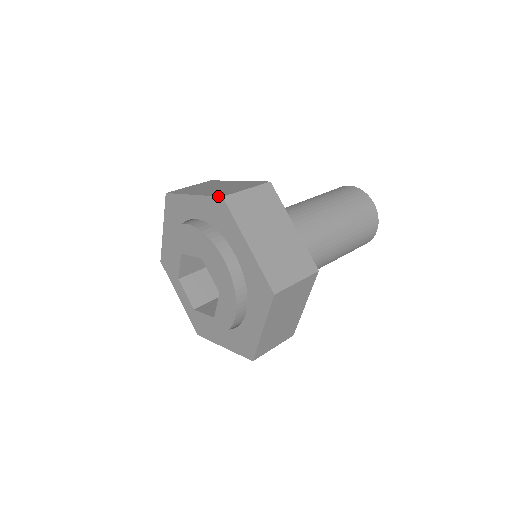
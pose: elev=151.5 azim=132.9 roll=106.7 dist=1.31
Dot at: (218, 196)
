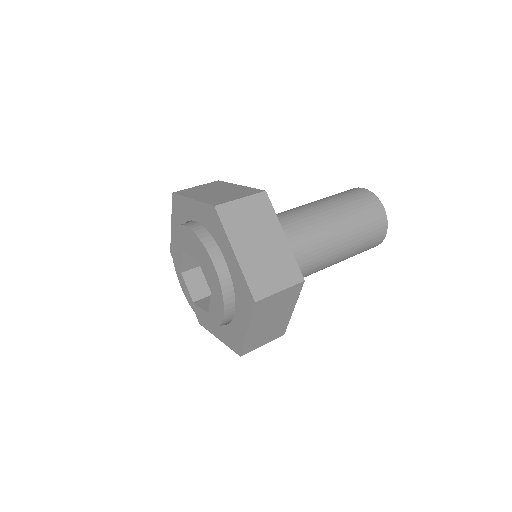
Dot at: (211, 205)
